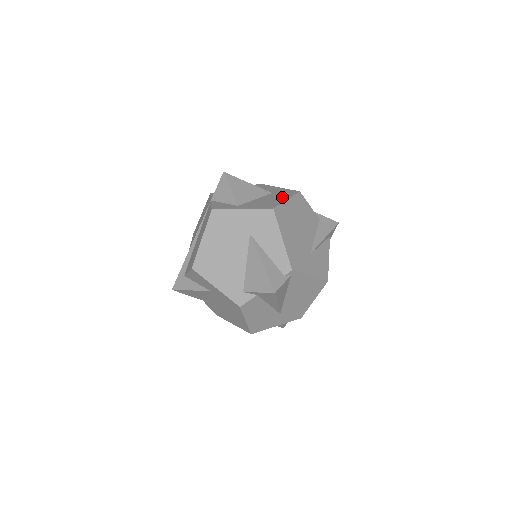
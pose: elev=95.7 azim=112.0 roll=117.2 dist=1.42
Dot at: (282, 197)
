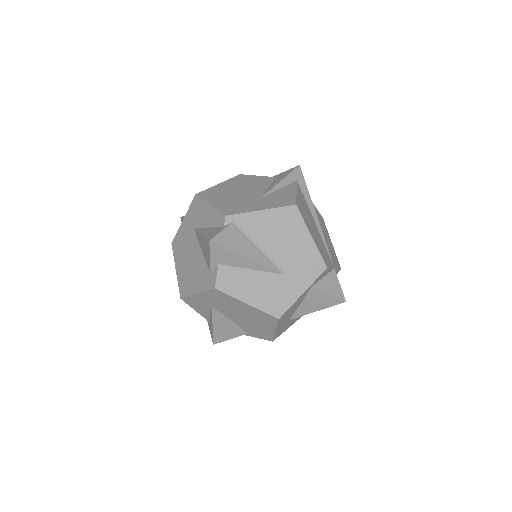
Dot at: occluded
